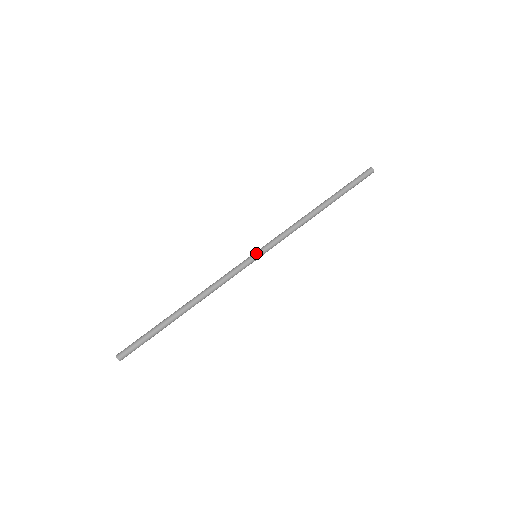
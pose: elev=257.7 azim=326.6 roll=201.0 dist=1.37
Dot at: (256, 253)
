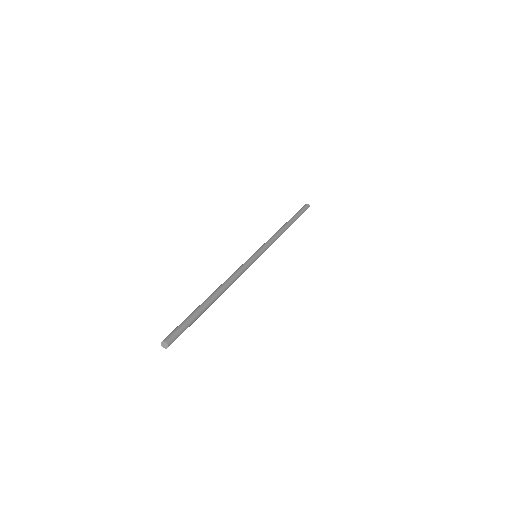
Dot at: (257, 253)
